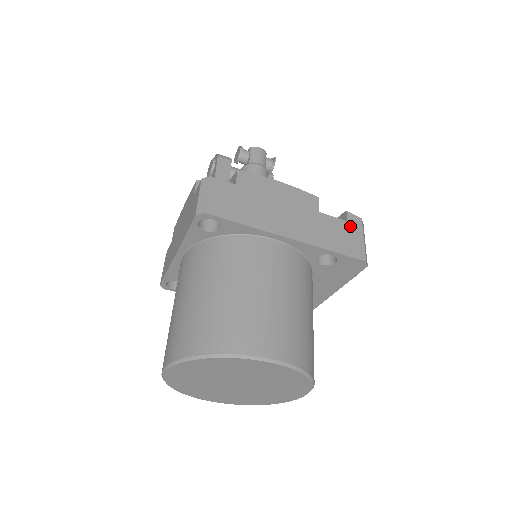
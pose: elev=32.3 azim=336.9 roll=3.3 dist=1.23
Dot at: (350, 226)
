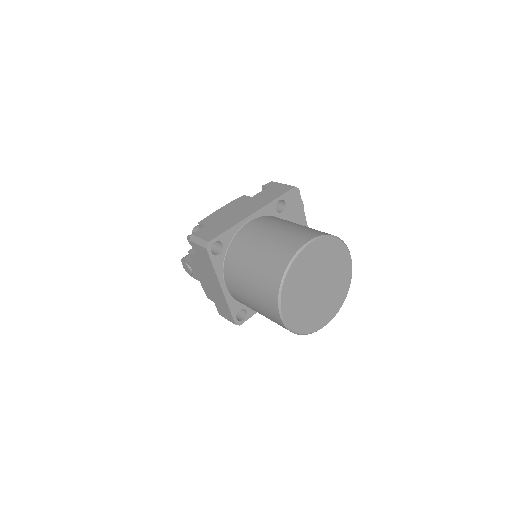
Dot at: (271, 187)
